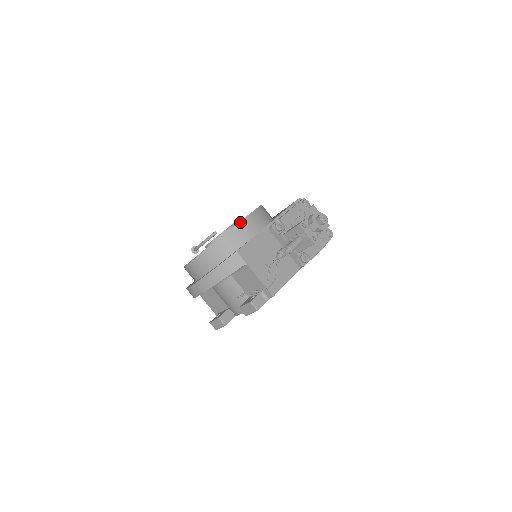
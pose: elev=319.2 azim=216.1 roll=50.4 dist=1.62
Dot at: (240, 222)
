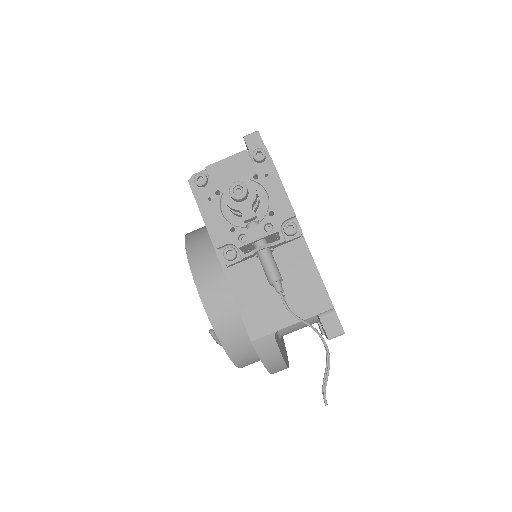
Dot at: (207, 314)
